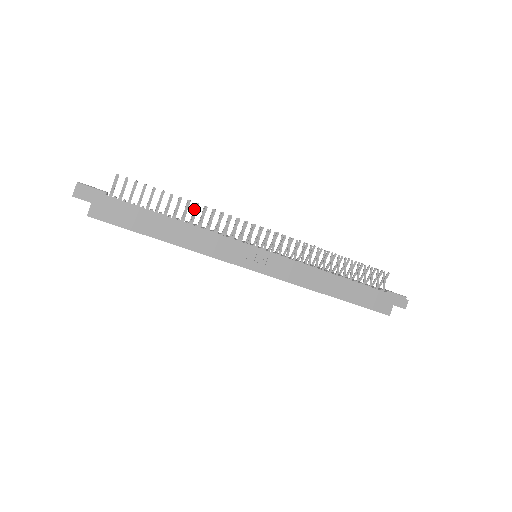
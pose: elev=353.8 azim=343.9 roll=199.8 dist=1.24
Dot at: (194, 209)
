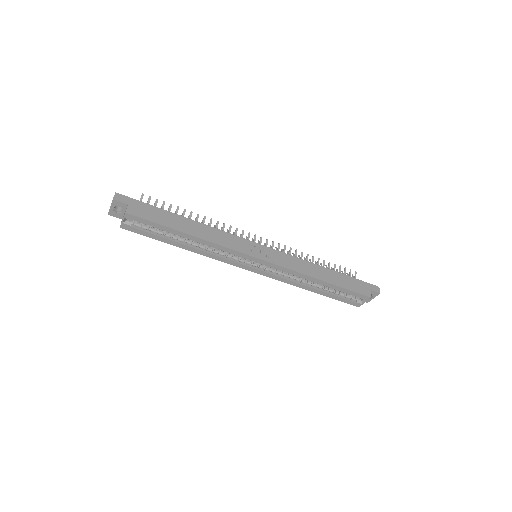
Dot at: (202, 221)
